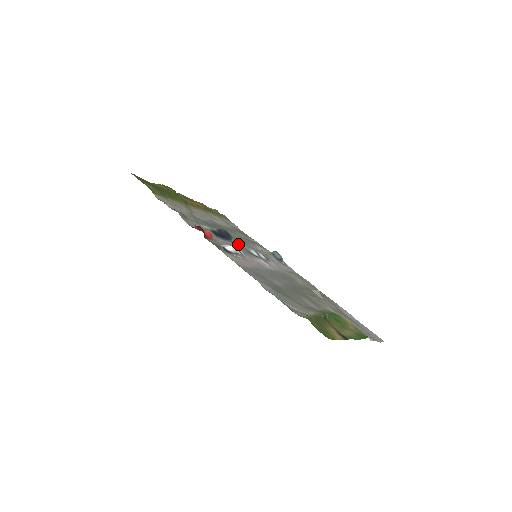
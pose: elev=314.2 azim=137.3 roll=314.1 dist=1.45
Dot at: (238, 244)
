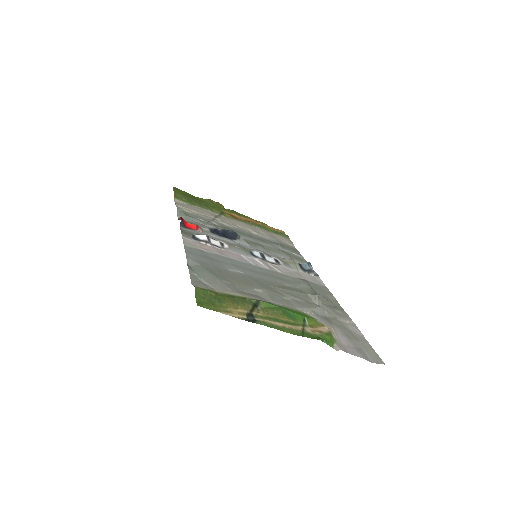
Dot at: (244, 245)
